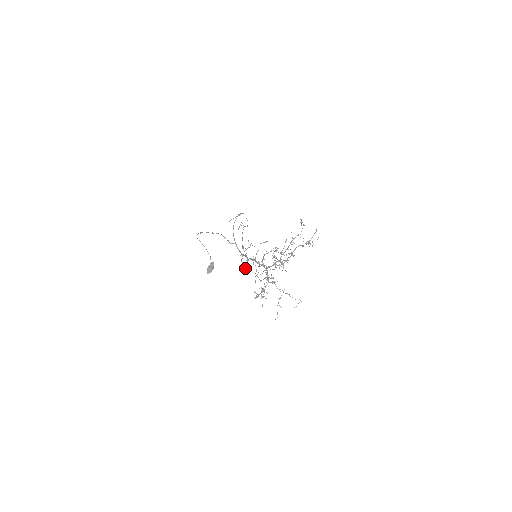
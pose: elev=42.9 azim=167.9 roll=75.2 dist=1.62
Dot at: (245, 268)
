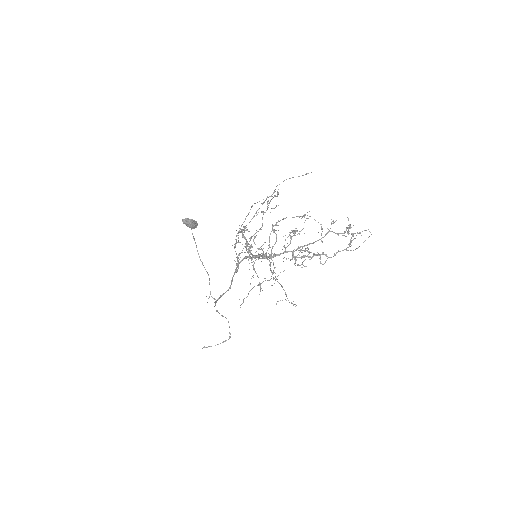
Dot at: occluded
